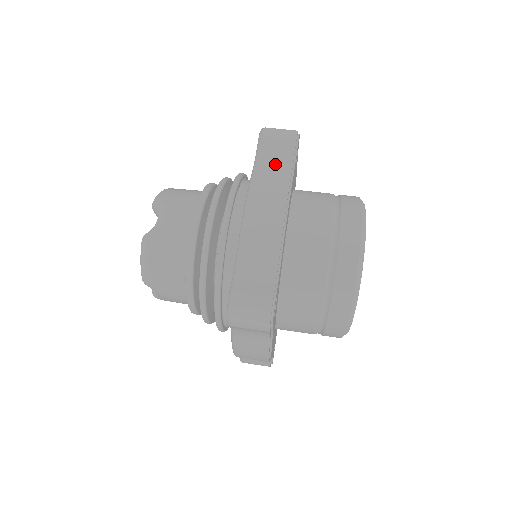
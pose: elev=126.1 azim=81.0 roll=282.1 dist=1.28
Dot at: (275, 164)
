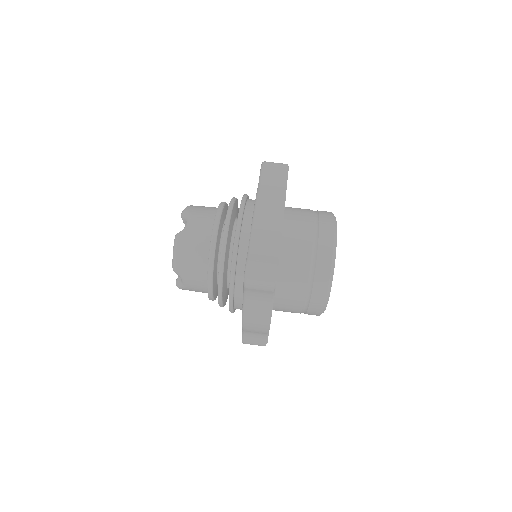
Dot at: (273, 183)
